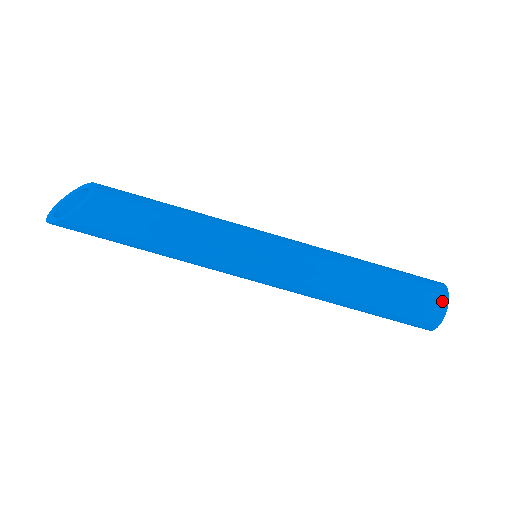
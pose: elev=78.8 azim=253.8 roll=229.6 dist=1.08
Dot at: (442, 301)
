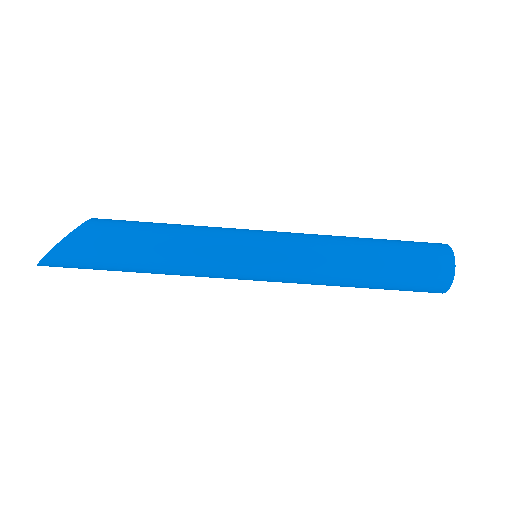
Dot at: (444, 247)
